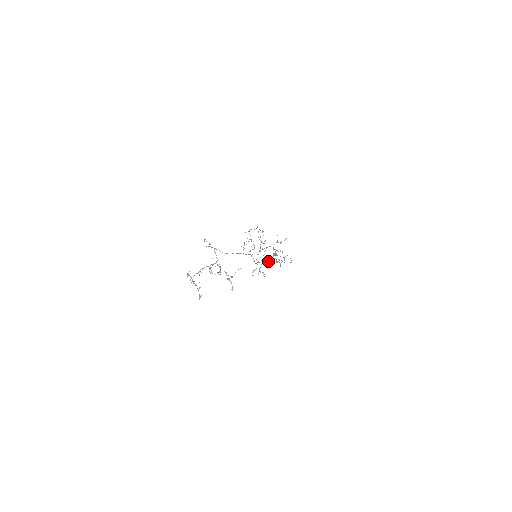
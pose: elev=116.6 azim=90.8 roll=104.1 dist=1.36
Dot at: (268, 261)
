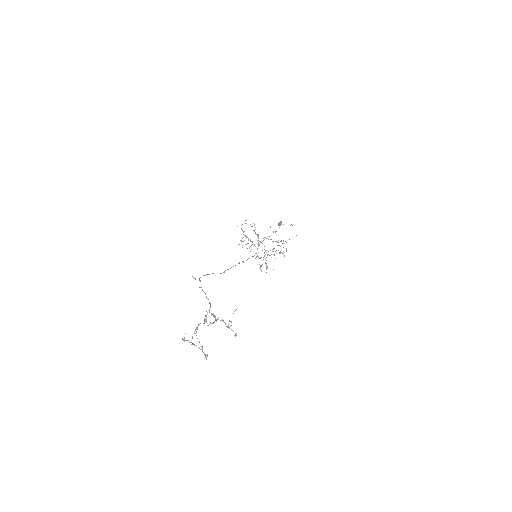
Dot at: (271, 254)
